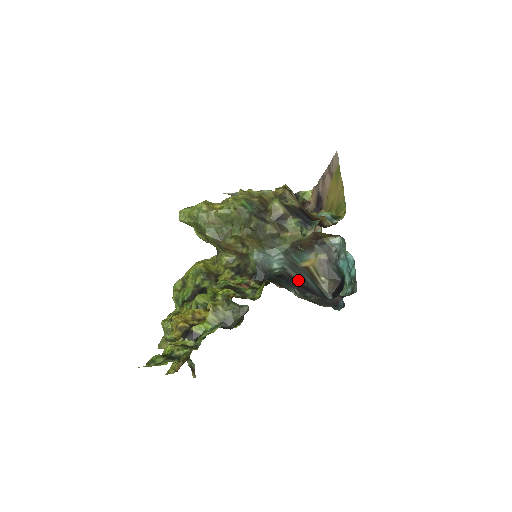
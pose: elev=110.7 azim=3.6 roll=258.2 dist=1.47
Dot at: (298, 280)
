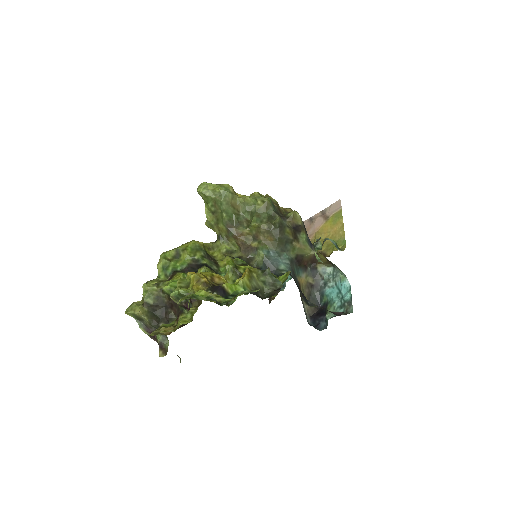
Dot at: occluded
